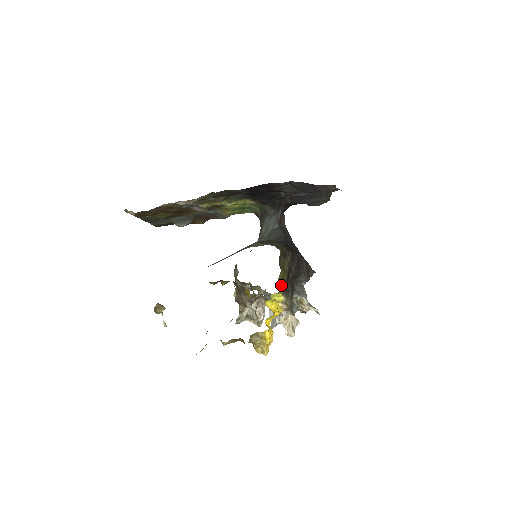
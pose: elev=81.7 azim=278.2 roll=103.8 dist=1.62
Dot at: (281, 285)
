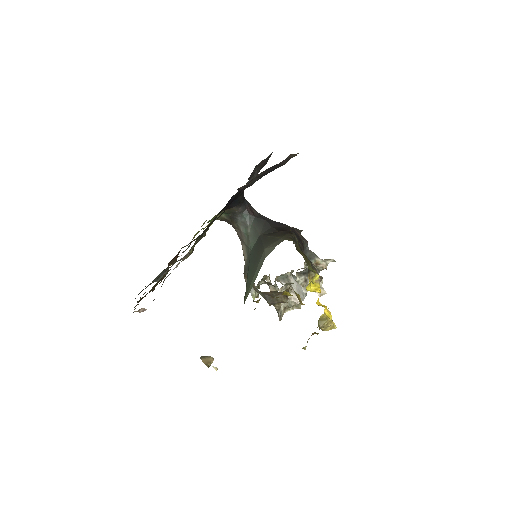
Dot at: (310, 267)
